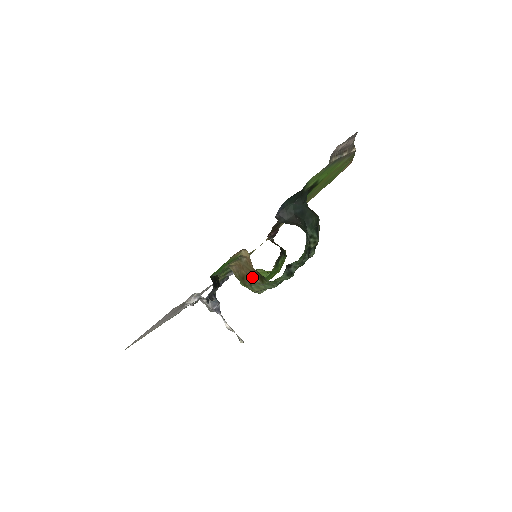
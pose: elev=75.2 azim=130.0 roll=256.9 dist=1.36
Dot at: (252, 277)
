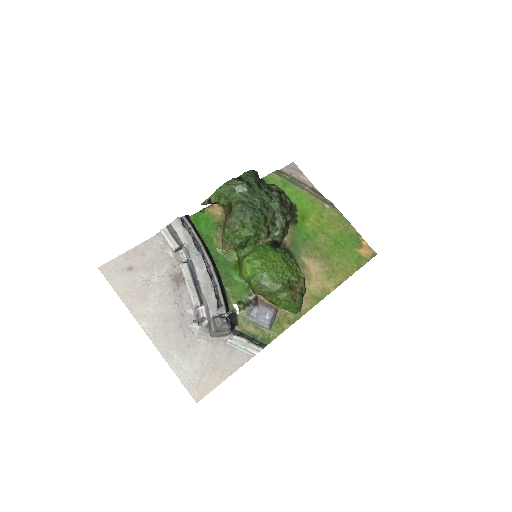
Dot at: occluded
